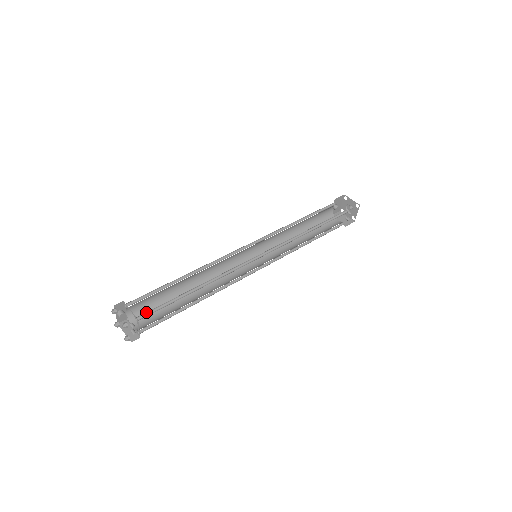
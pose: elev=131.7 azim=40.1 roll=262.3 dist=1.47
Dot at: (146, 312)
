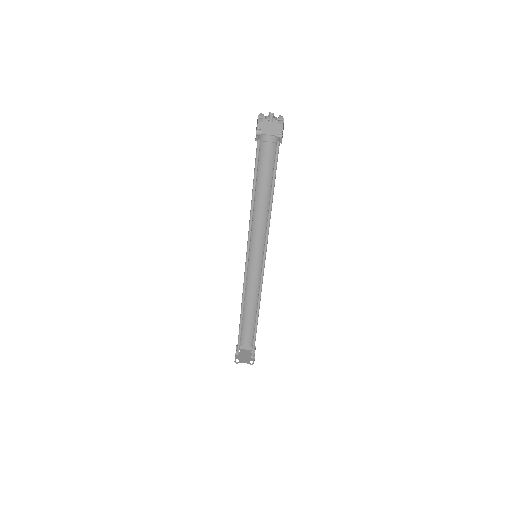
Dot at: occluded
